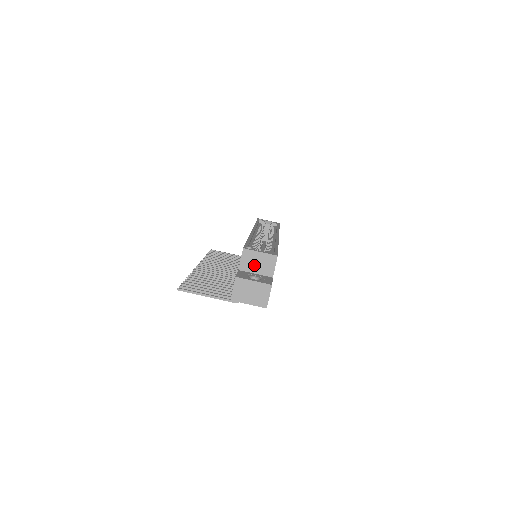
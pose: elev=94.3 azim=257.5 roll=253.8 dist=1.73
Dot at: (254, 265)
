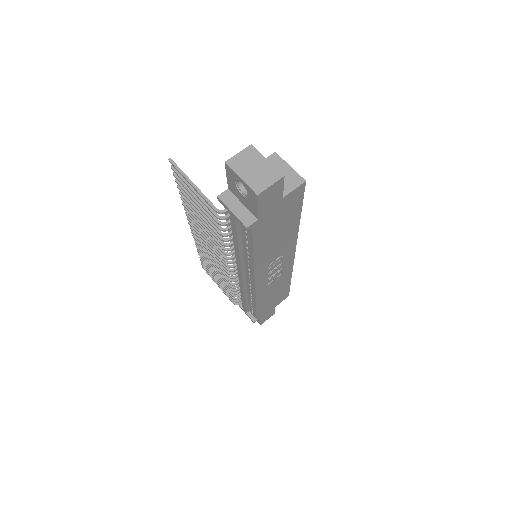
Dot at: occluded
